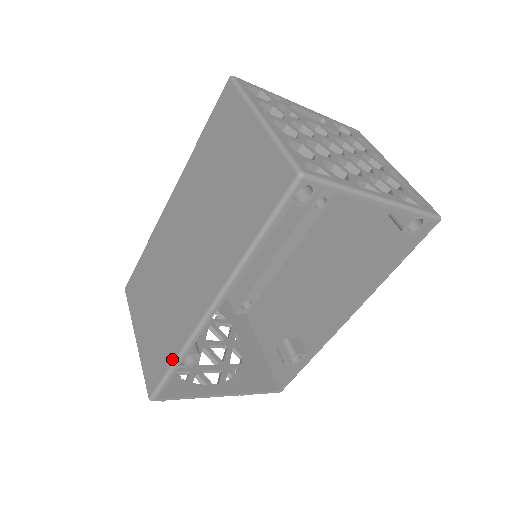
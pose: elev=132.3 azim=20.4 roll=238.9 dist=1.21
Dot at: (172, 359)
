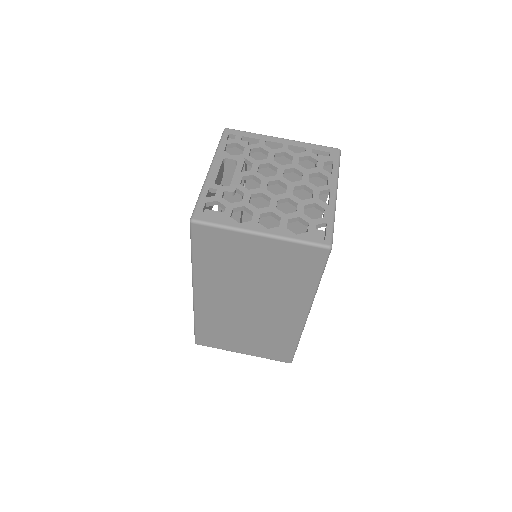
Dot at: (294, 344)
